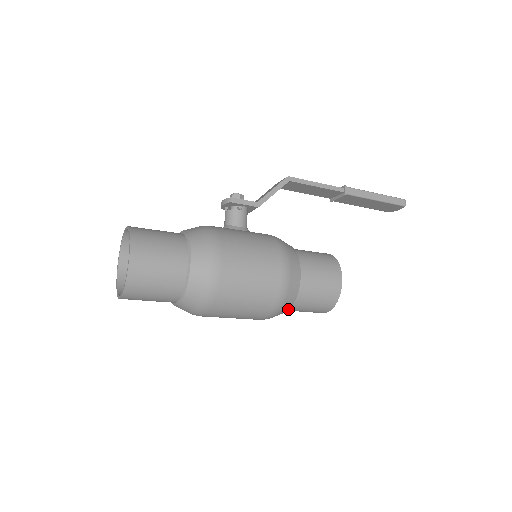
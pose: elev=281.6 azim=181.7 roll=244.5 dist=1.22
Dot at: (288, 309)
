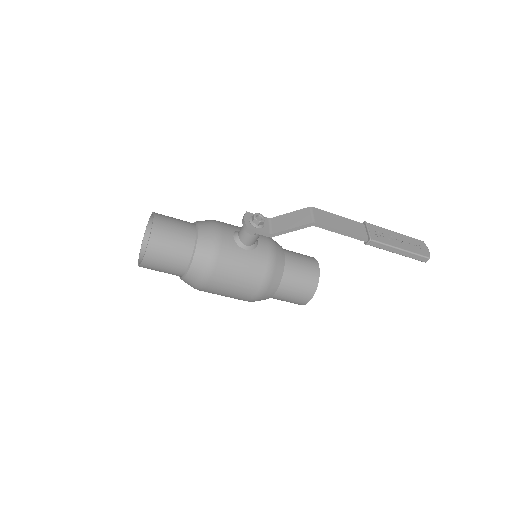
Dot at: occluded
